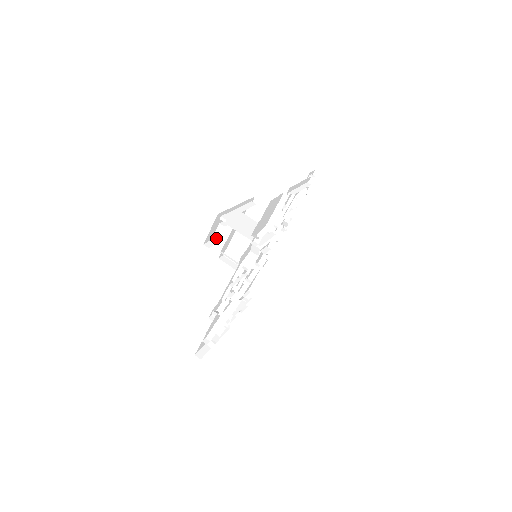
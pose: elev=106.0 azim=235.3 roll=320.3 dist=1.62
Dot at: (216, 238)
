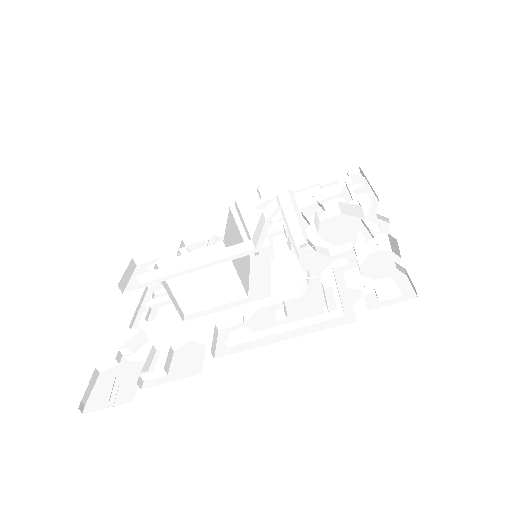
Dot at: (154, 259)
